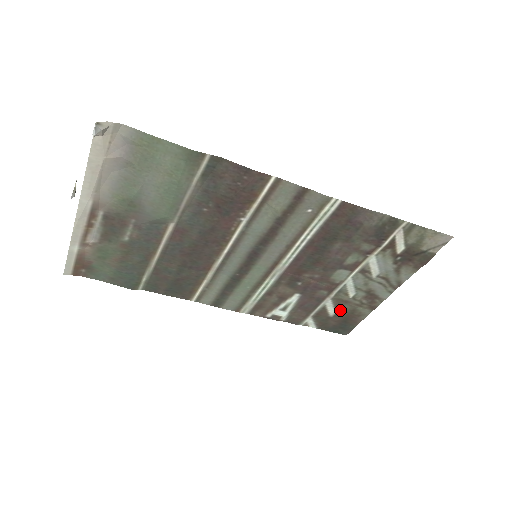
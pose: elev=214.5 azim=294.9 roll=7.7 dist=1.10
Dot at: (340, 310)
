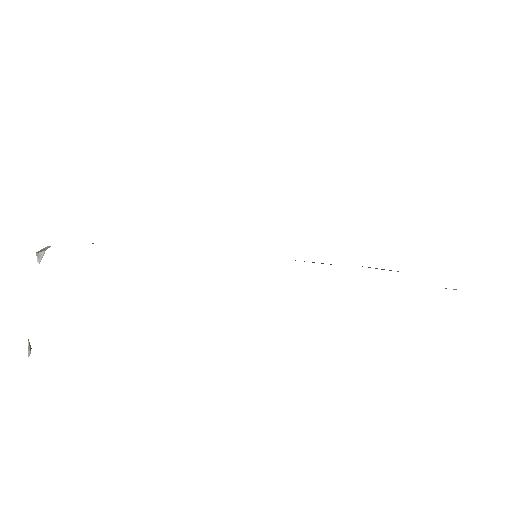
Dot at: occluded
